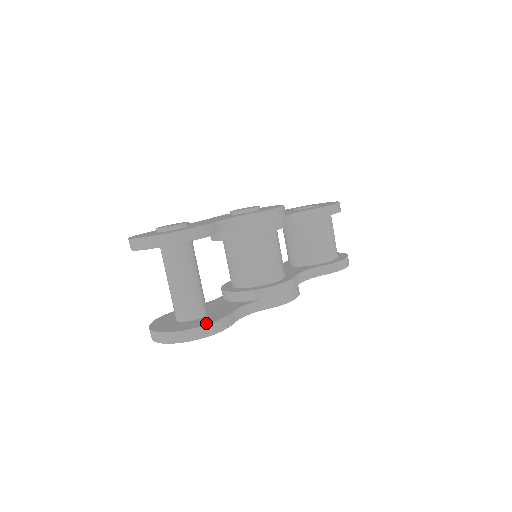
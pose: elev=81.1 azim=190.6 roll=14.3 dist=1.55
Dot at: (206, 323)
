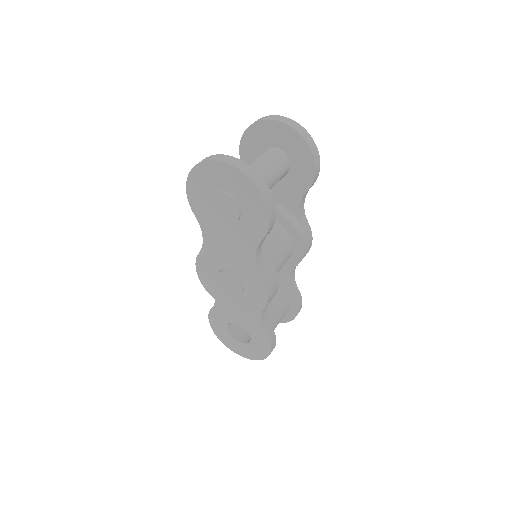
Dot at: occluded
